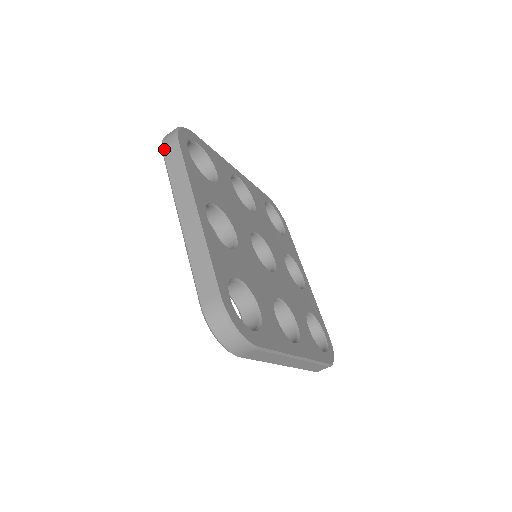
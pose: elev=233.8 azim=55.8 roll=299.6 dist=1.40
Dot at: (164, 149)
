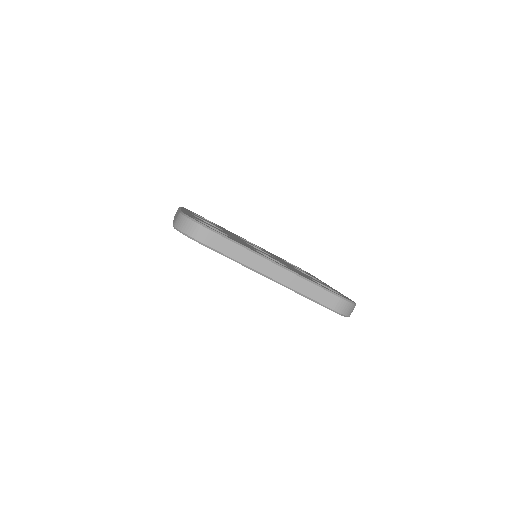
Dot at: occluded
